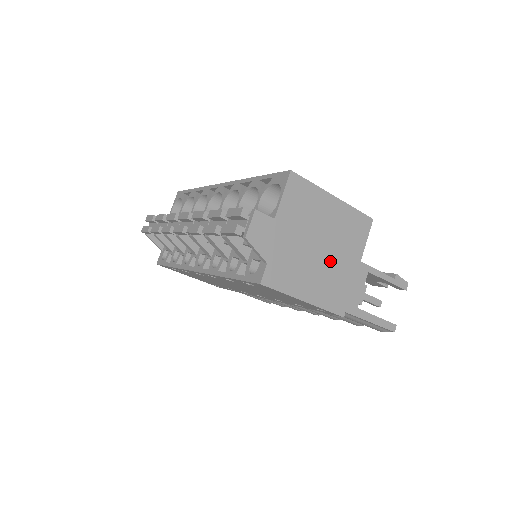
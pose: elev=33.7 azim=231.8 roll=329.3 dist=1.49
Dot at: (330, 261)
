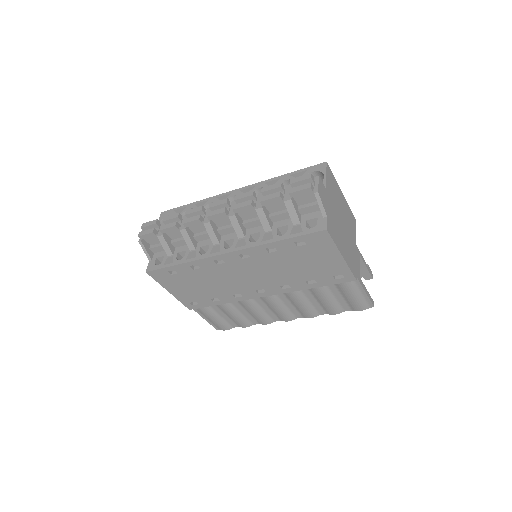
Dot at: (347, 235)
